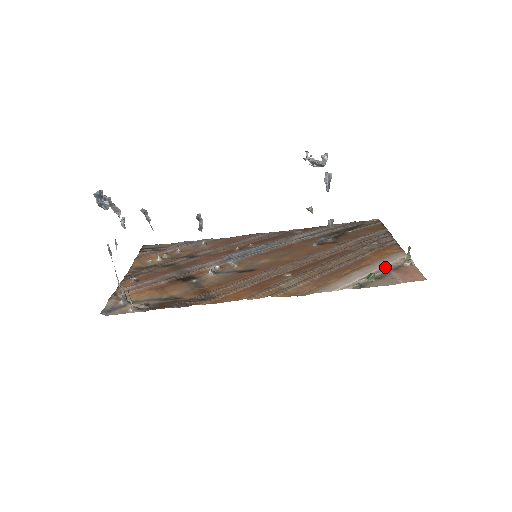
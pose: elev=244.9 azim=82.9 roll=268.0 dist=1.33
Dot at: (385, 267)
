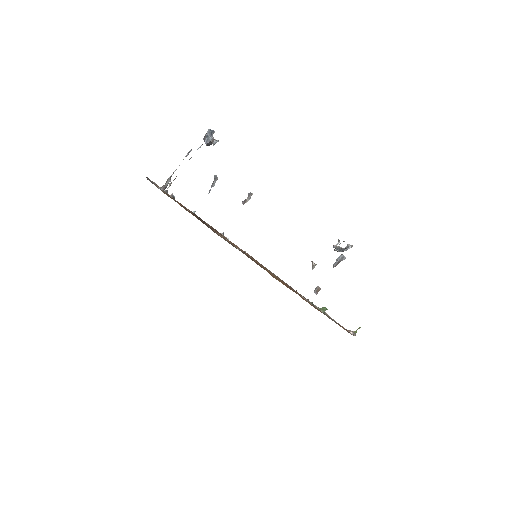
Dot at: (335, 321)
